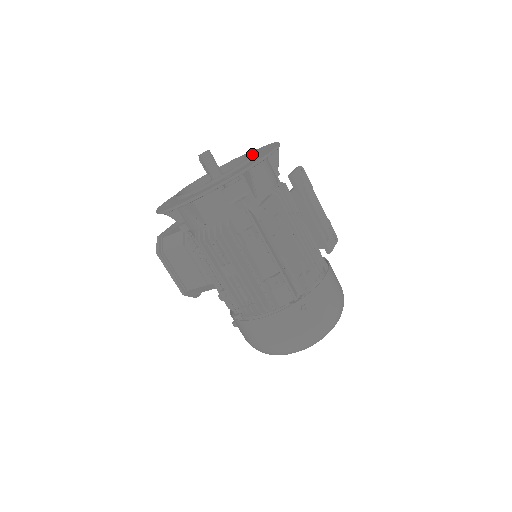
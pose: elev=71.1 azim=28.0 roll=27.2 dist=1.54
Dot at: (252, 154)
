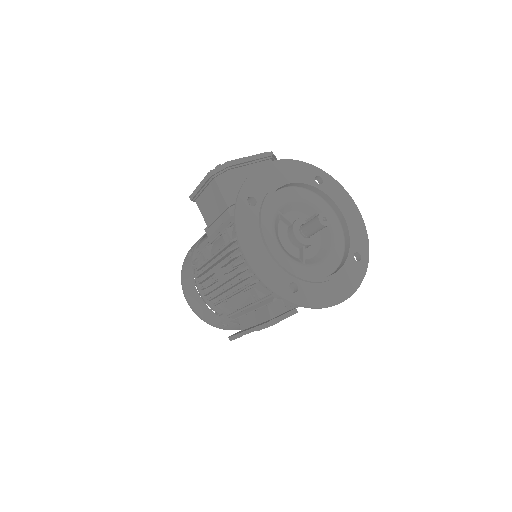
Dot at: (348, 245)
